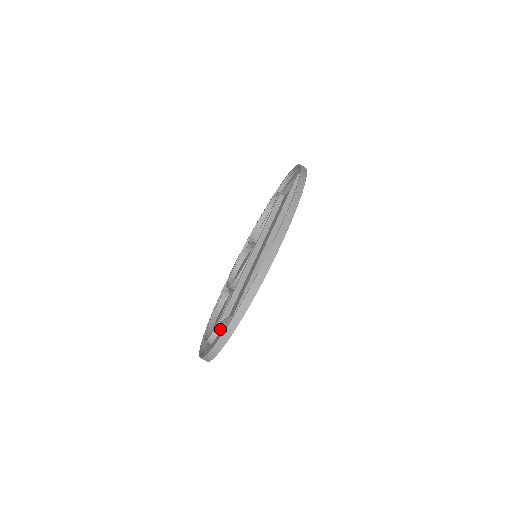
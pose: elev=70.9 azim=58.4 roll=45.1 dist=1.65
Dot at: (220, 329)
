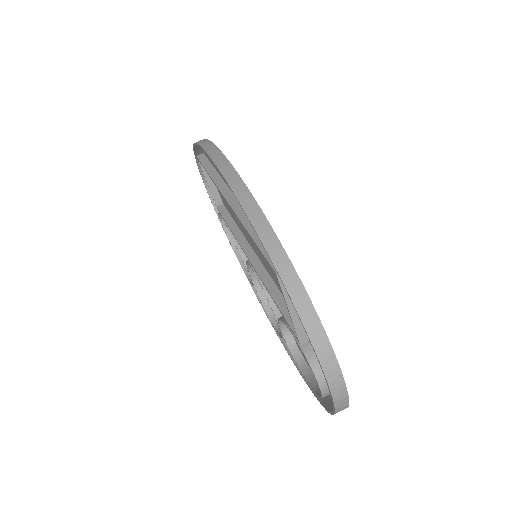
Dot at: (312, 349)
